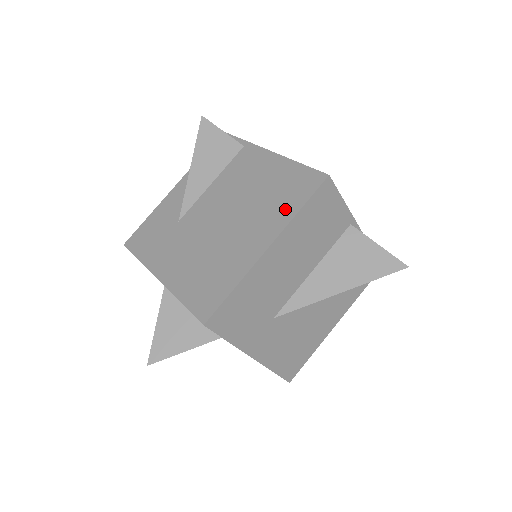
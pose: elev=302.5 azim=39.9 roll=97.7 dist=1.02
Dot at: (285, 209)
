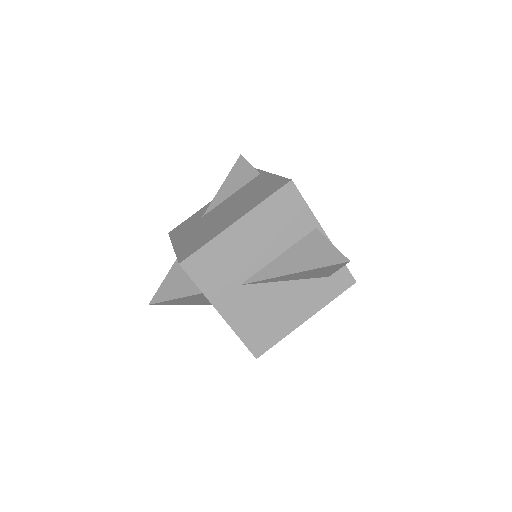
Dot at: (258, 200)
